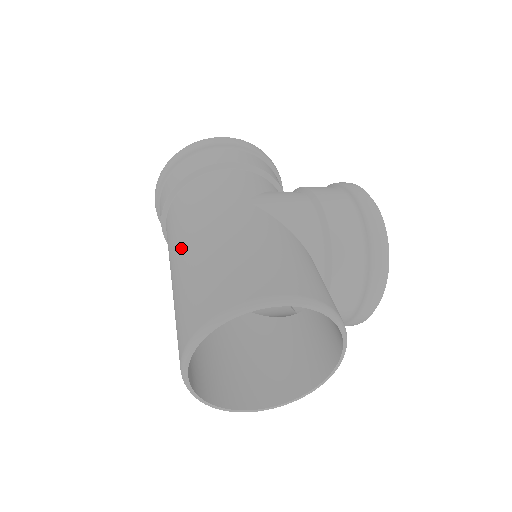
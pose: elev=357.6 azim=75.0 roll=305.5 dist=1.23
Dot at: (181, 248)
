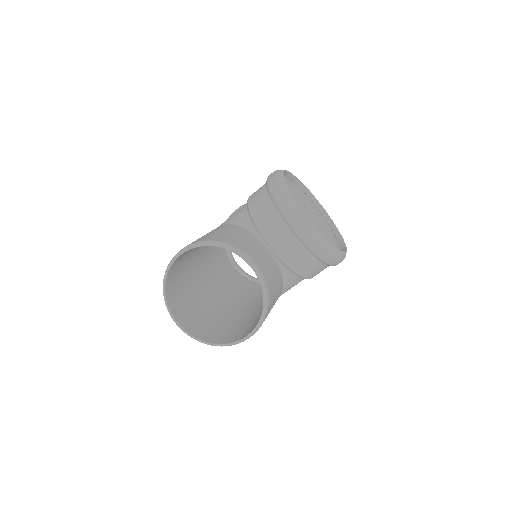
Dot at: occluded
